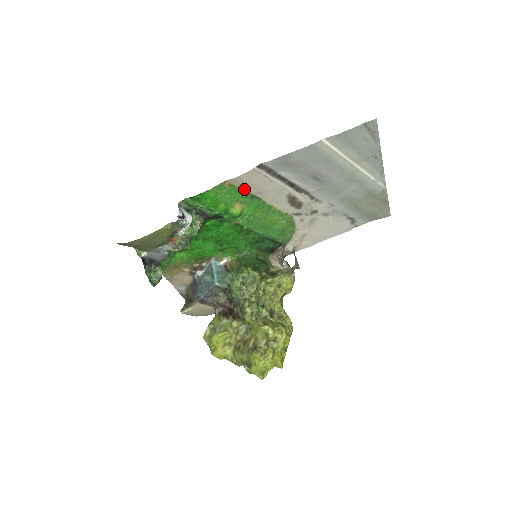
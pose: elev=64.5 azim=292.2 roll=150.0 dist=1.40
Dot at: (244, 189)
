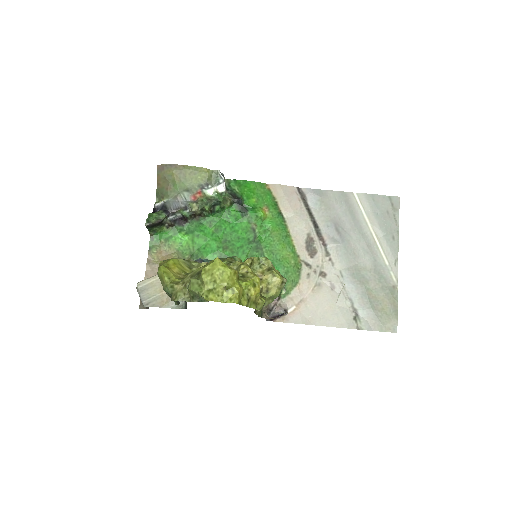
Dot at: (277, 202)
